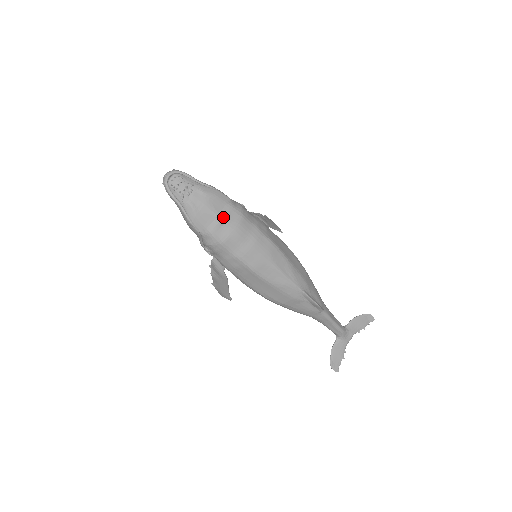
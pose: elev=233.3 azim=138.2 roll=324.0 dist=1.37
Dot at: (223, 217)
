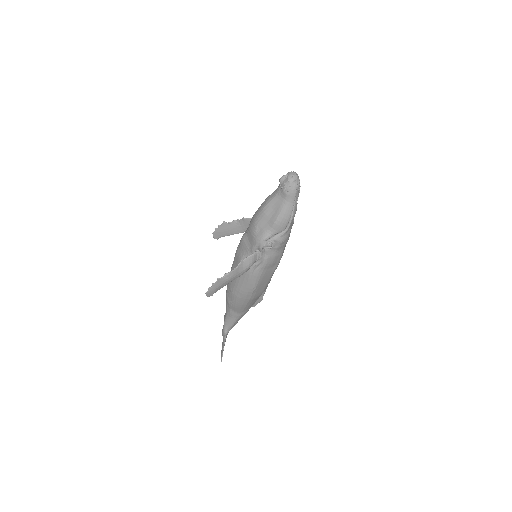
Dot at: (293, 220)
